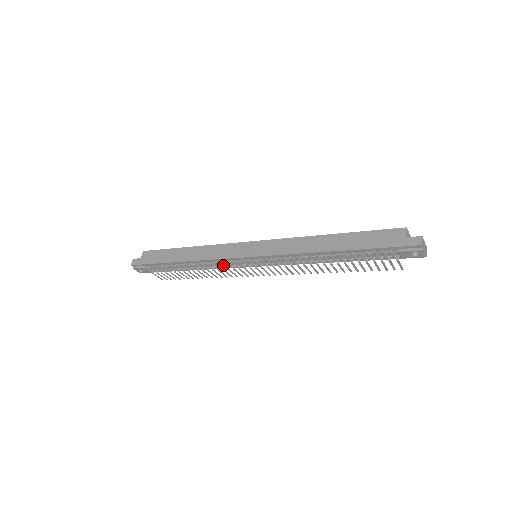
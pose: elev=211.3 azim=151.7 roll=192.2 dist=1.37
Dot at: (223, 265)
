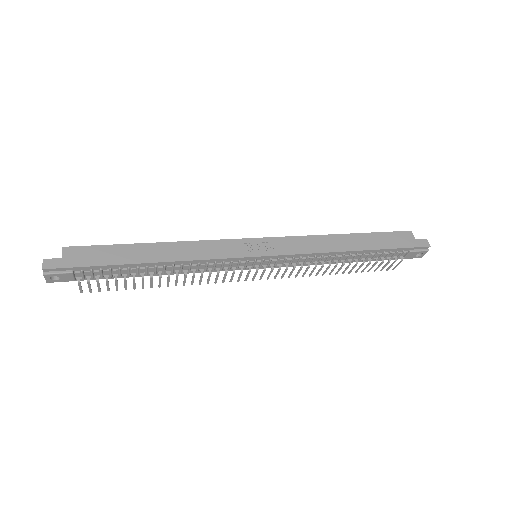
Dot at: (210, 267)
